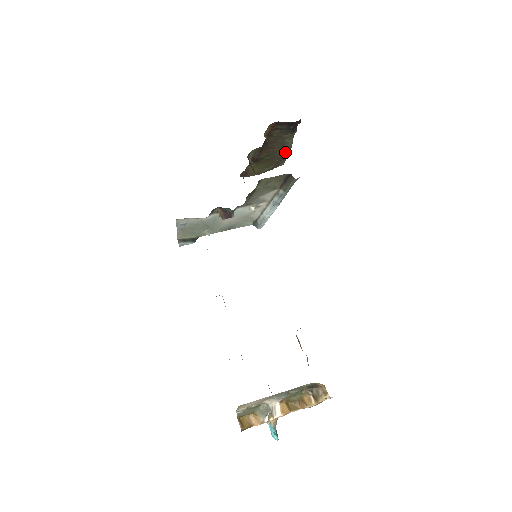
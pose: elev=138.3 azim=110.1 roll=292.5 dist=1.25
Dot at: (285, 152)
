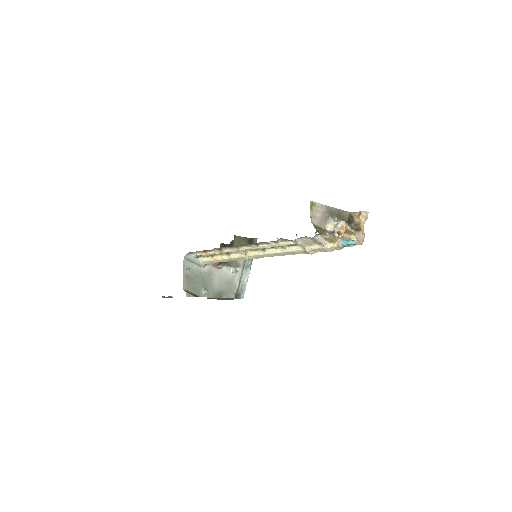
Dot at: occluded
